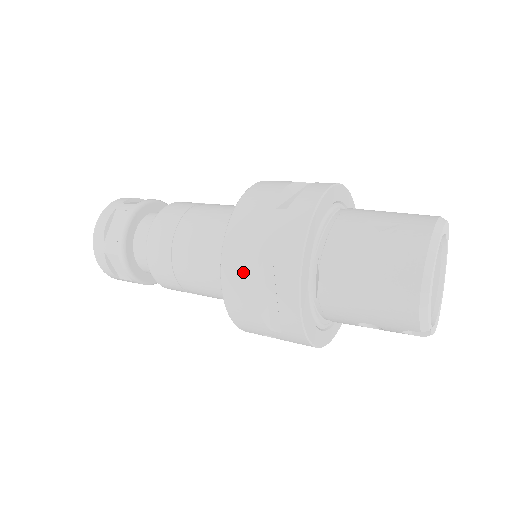
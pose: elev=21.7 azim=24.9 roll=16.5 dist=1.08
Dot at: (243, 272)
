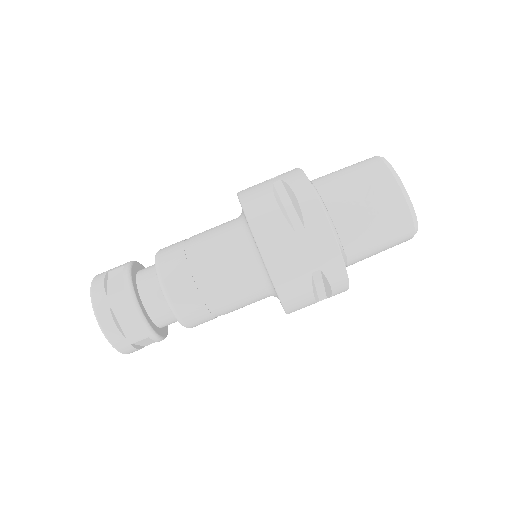
Dot at: (300, 289)
